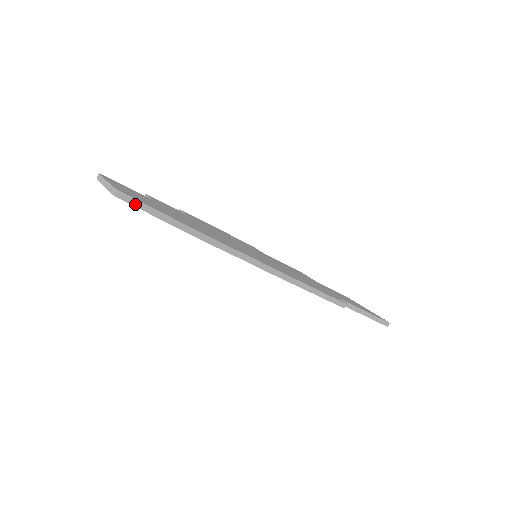
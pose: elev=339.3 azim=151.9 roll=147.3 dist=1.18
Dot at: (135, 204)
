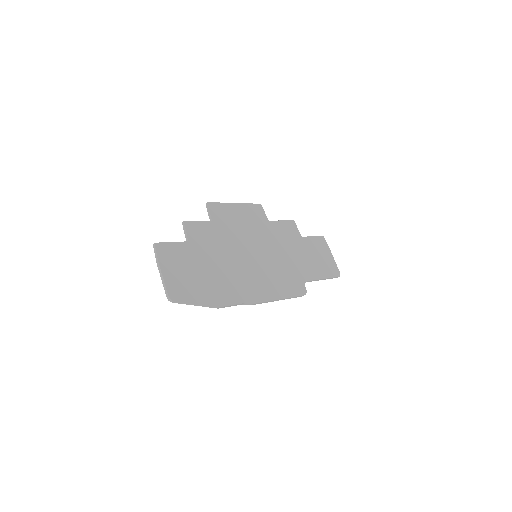
Dot at: (180, 303)
